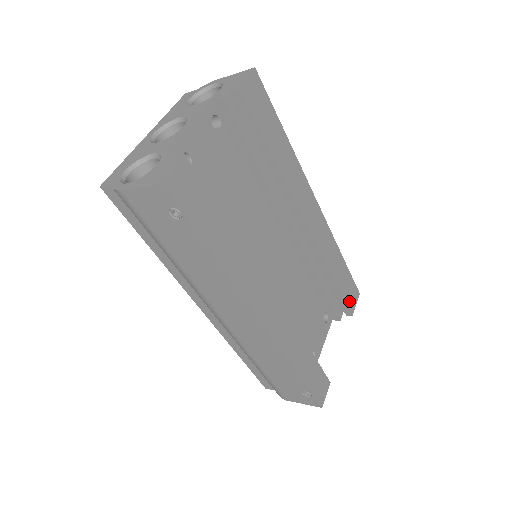
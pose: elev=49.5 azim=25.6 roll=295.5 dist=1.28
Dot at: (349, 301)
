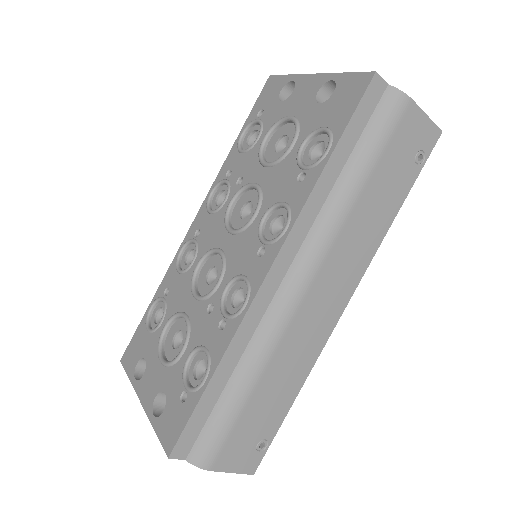
Dot at: occluded
